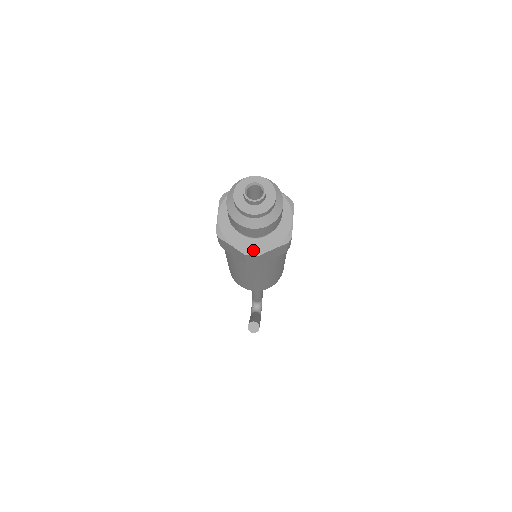
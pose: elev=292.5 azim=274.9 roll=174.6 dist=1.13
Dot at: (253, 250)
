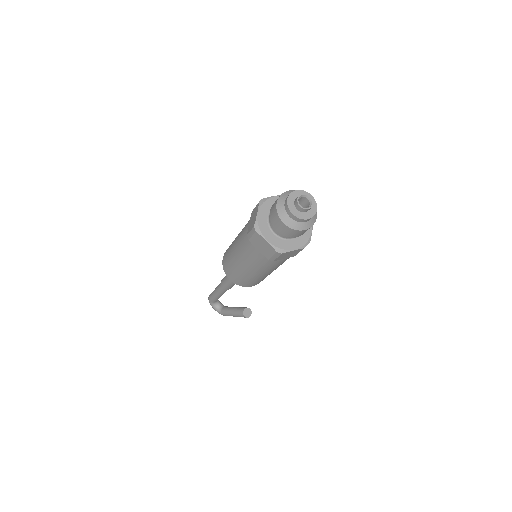
Dot at: (305, 241)
